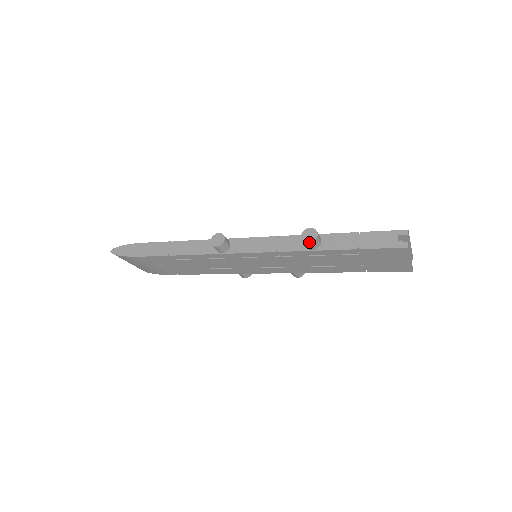
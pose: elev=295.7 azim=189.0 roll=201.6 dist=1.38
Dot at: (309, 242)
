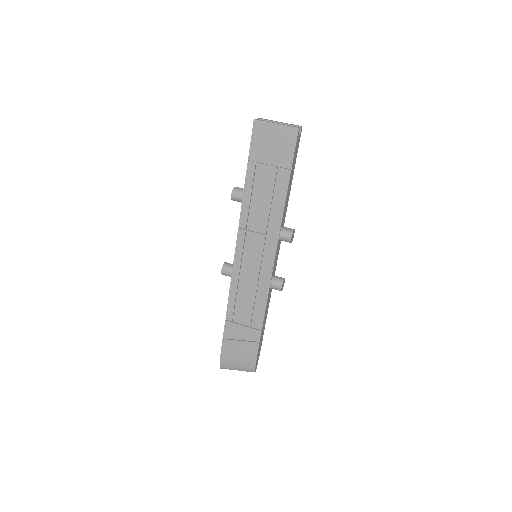
Dot at: (231, 194)
